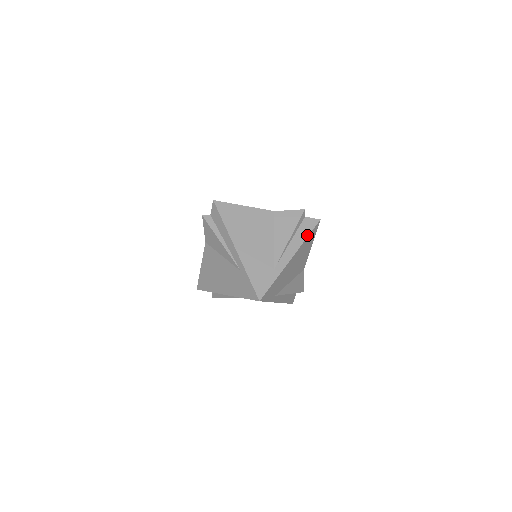
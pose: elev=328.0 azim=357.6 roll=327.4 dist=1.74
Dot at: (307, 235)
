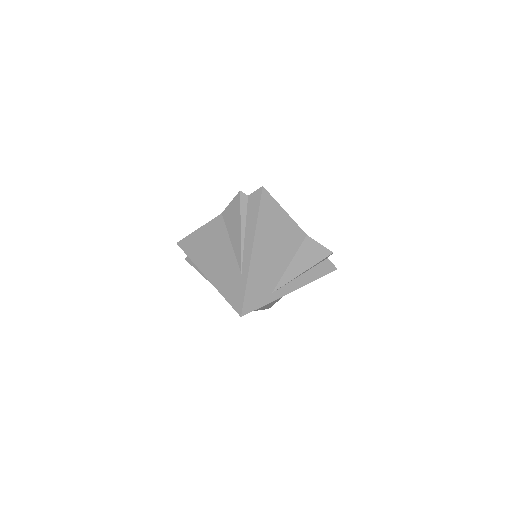
Dot at: (318, 277)
